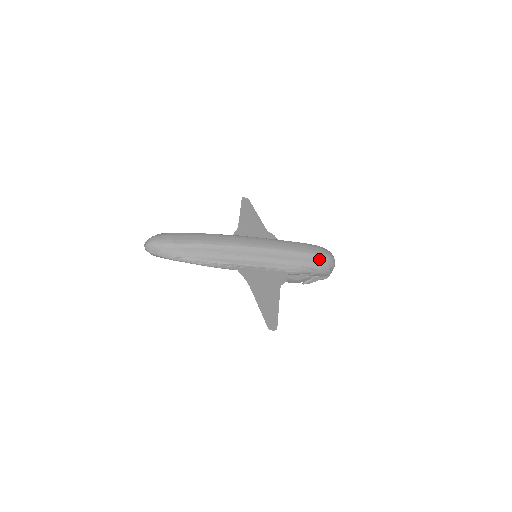
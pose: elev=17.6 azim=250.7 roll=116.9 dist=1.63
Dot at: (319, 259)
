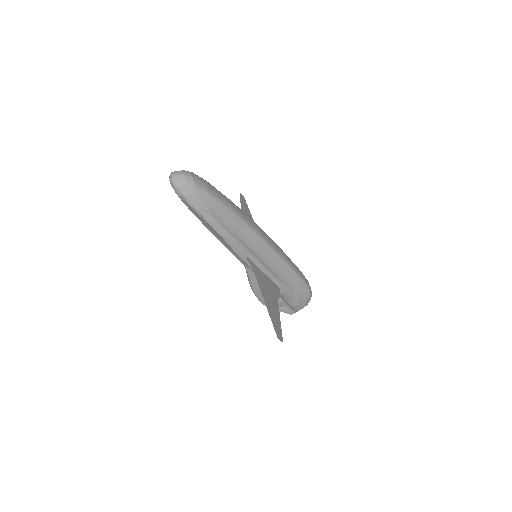
Dot at: (306, 290)
